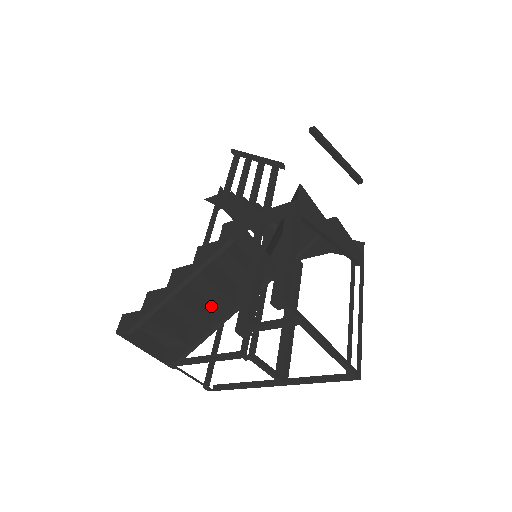
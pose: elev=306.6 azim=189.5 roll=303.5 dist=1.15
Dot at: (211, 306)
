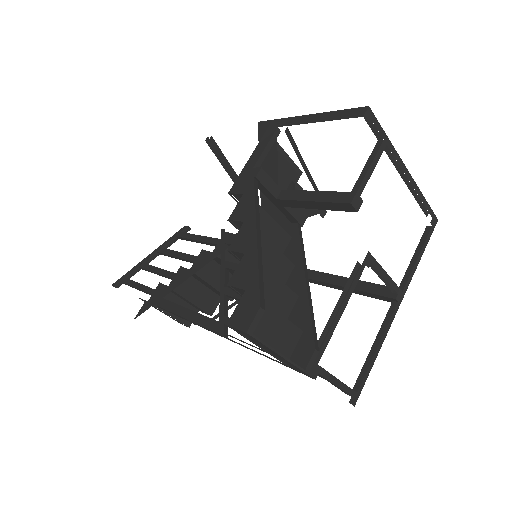
Dot at: occluded
